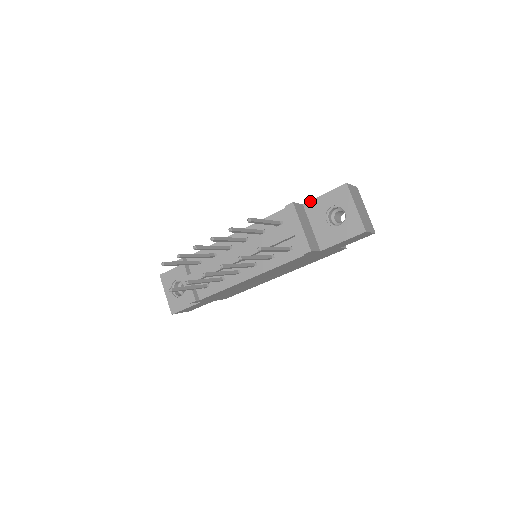
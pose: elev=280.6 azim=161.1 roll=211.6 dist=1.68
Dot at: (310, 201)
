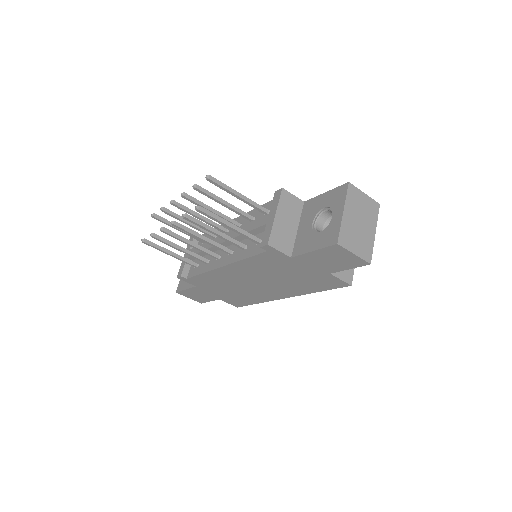
Dot at: (311, 199)
